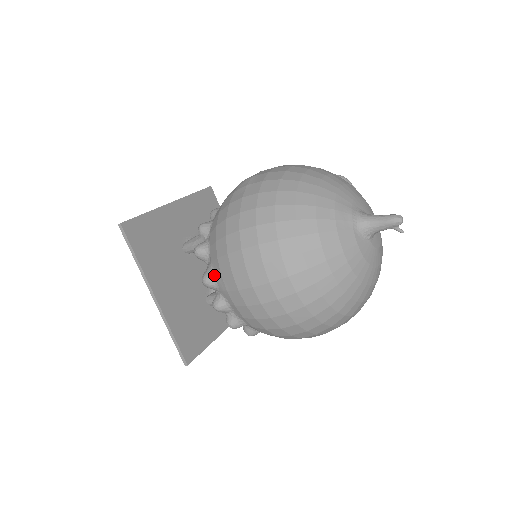
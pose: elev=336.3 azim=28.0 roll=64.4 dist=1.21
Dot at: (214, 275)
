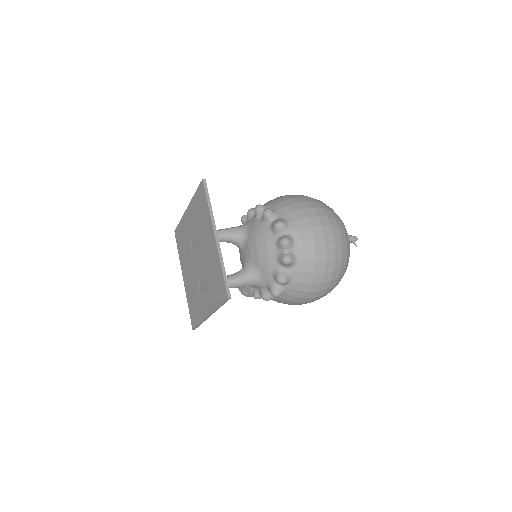
Dot at: (287, 221)
